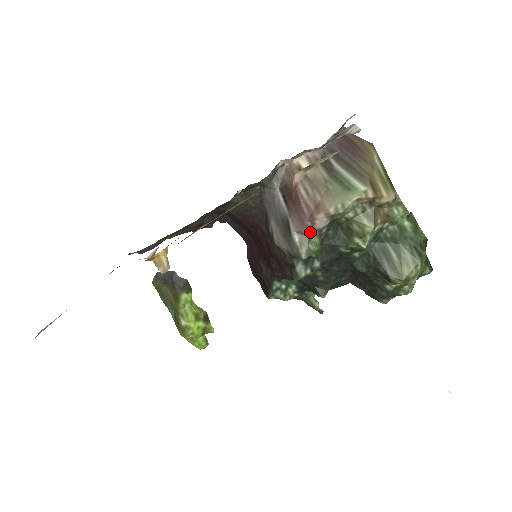
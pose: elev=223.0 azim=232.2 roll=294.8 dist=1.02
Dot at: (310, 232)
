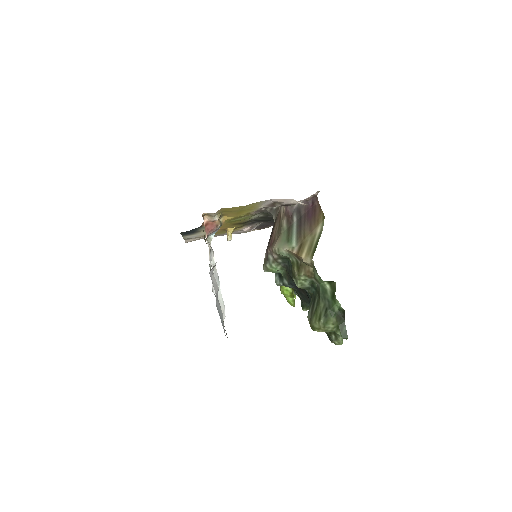
Dot at: (270, 257)
